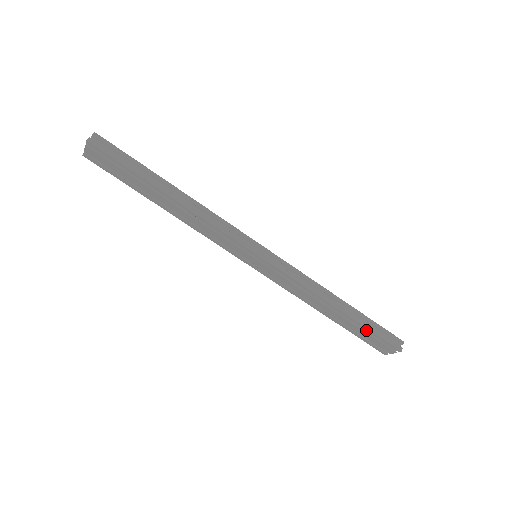
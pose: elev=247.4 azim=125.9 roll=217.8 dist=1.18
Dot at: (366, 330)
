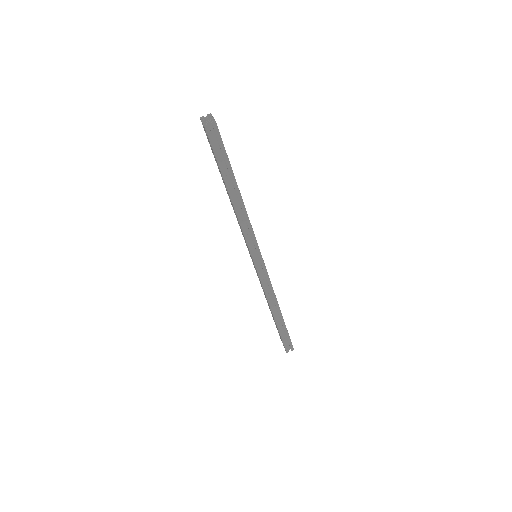
Dot at: (279, 332)
